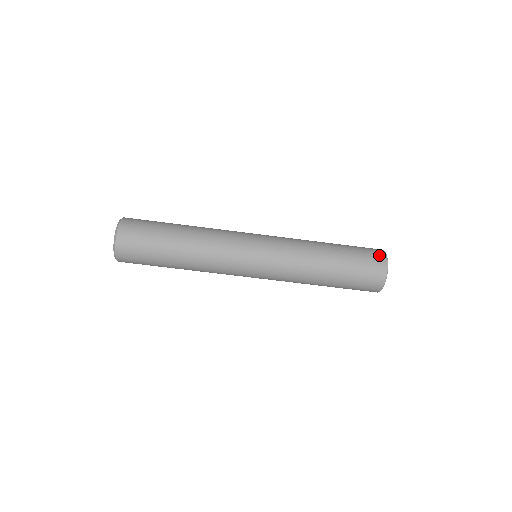
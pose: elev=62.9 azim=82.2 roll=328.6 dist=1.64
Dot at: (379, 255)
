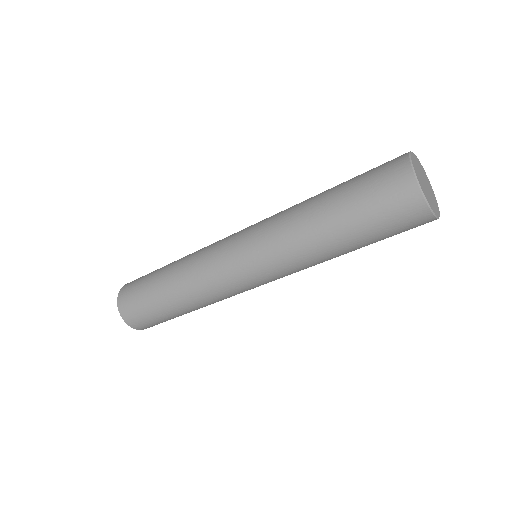
Dot at: (396, 163)
